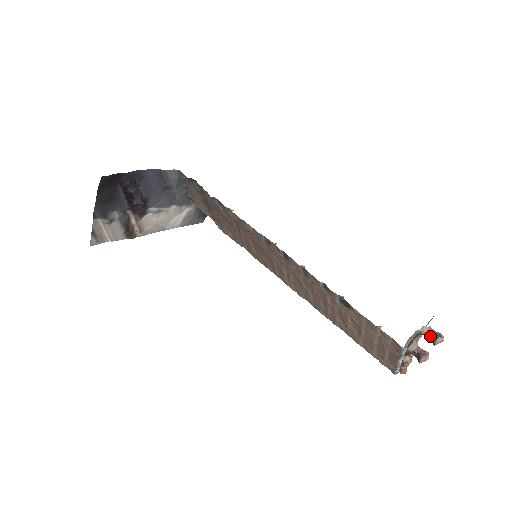
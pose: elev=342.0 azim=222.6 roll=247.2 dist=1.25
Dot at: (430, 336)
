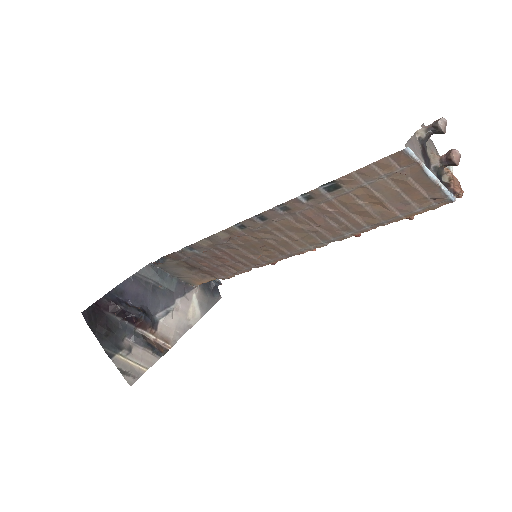
Dot at: (432, 132)
